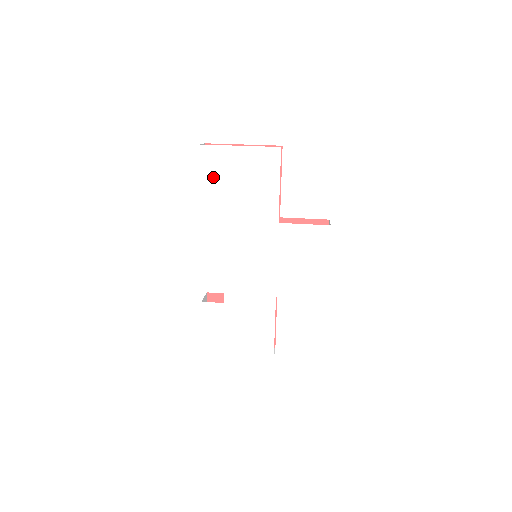
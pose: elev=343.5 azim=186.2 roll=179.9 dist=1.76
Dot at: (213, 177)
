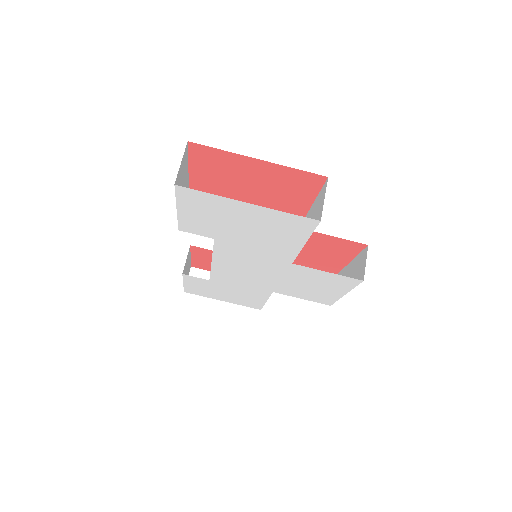
Dot at: (199, 215)
